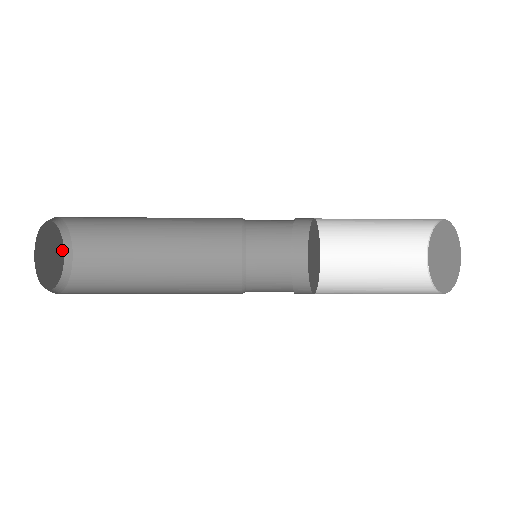
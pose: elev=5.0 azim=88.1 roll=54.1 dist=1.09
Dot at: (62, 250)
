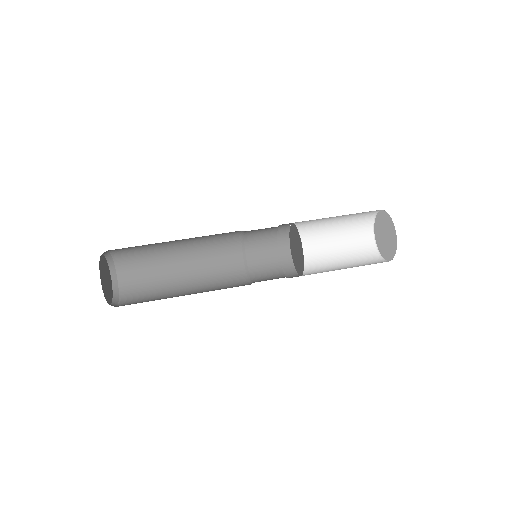
Dot at: (107, 266)
